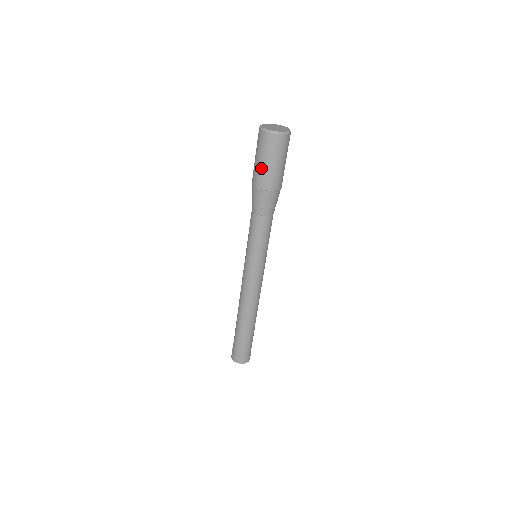
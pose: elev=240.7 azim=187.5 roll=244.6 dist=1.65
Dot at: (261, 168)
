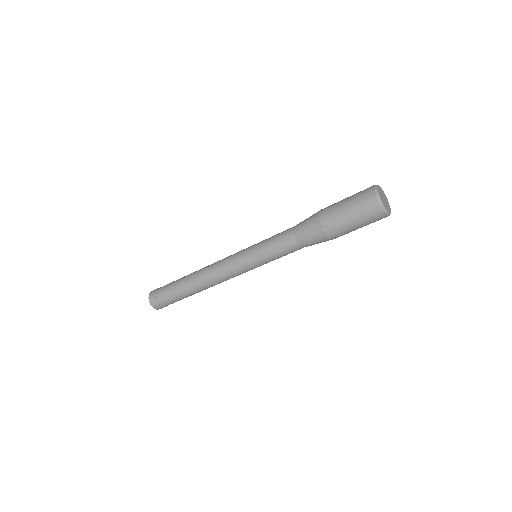
Dot at: (343, 220)
